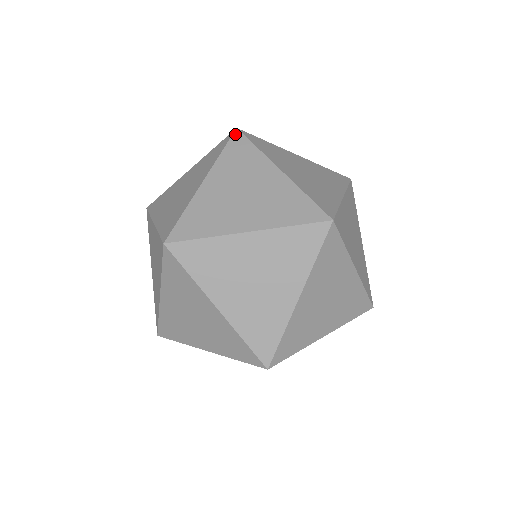
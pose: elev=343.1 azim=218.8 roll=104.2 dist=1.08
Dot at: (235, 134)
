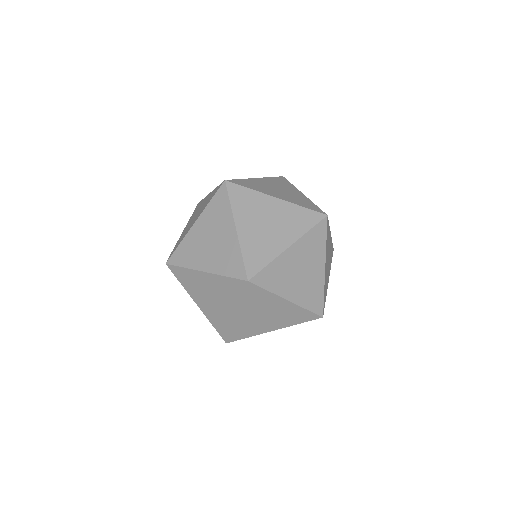
Dot at: (222, 186)
